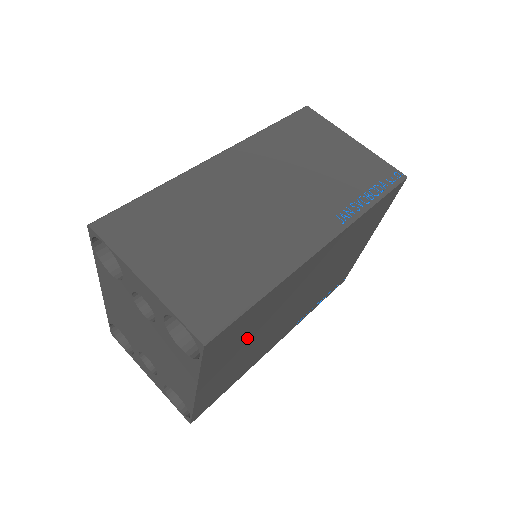
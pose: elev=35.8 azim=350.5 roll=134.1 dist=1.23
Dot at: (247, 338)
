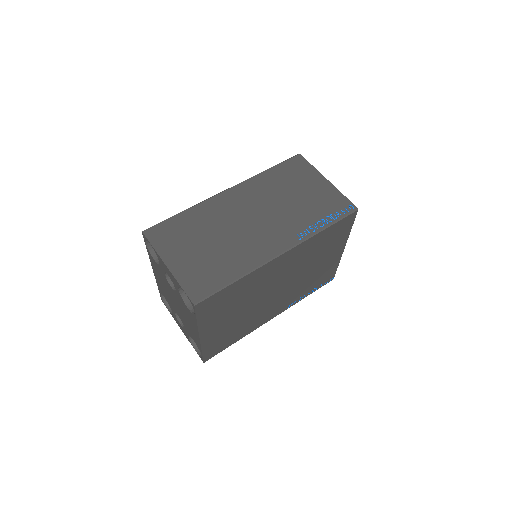
Dot at: (234, 308)
